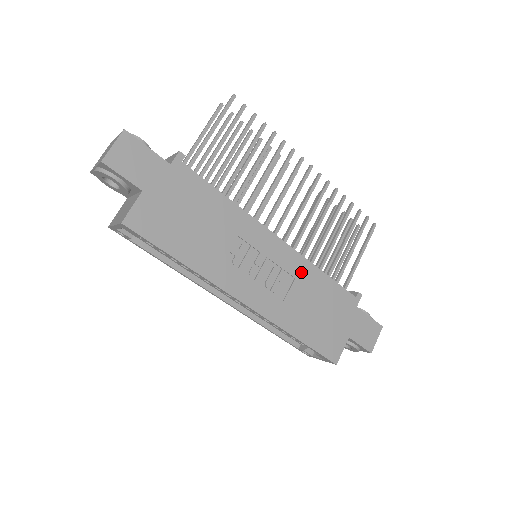
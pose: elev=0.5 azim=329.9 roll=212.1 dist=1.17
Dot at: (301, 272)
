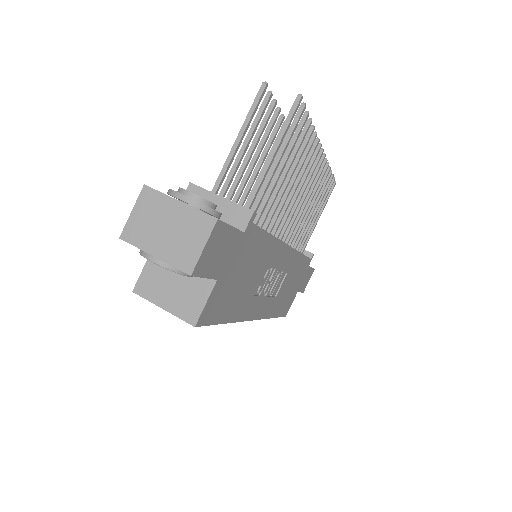
Dot at: (292, 265)
